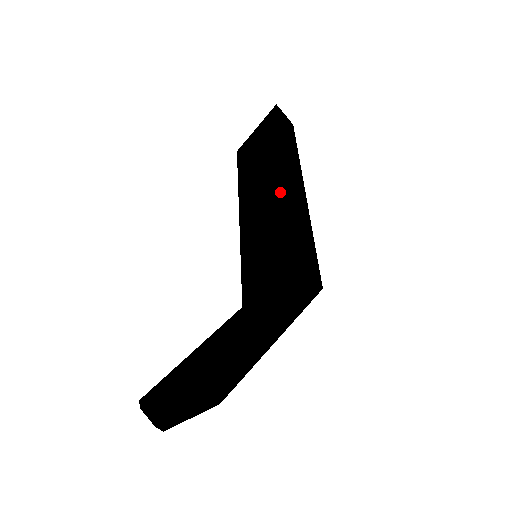
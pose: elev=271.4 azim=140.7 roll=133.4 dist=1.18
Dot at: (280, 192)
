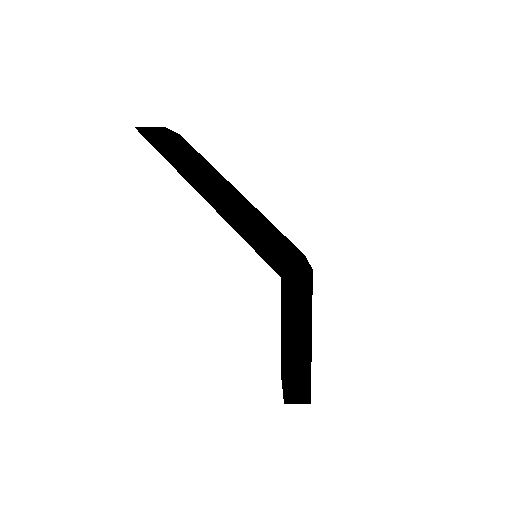
Dot at: occluded
